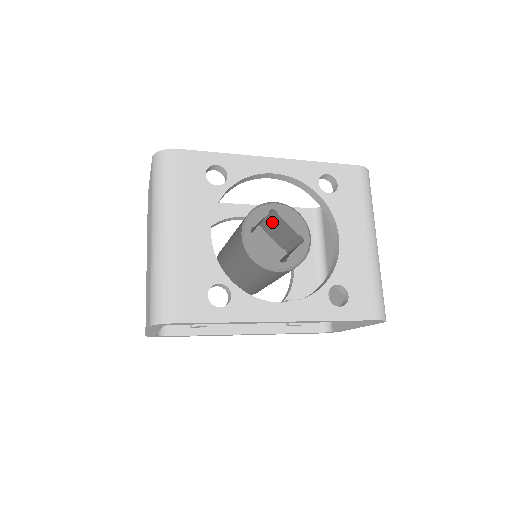
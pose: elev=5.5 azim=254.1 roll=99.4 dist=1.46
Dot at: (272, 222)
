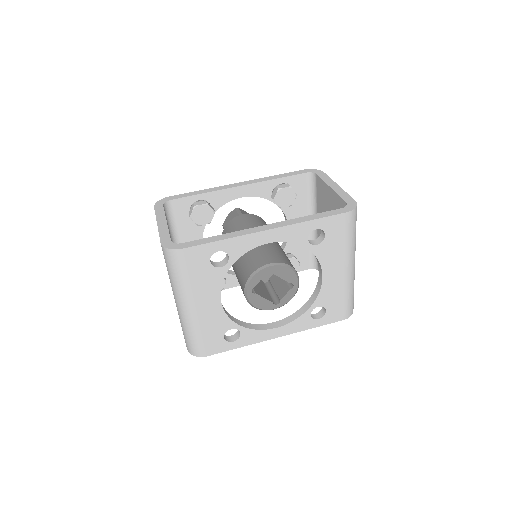
Dot at: occluded
